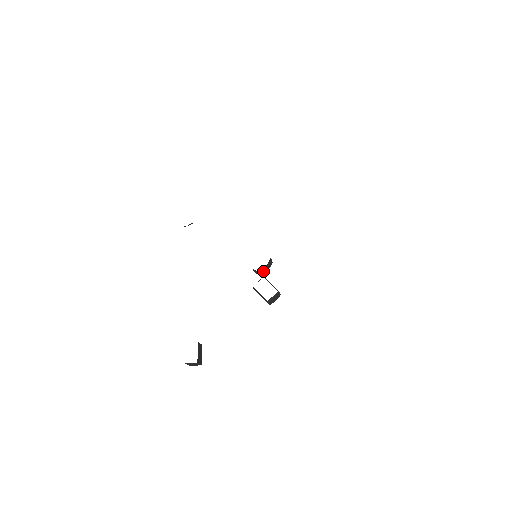
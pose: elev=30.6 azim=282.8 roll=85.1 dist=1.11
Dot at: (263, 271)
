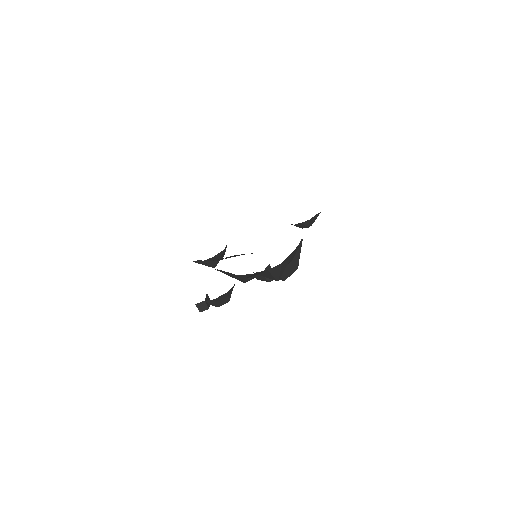
Dot at: occluded
